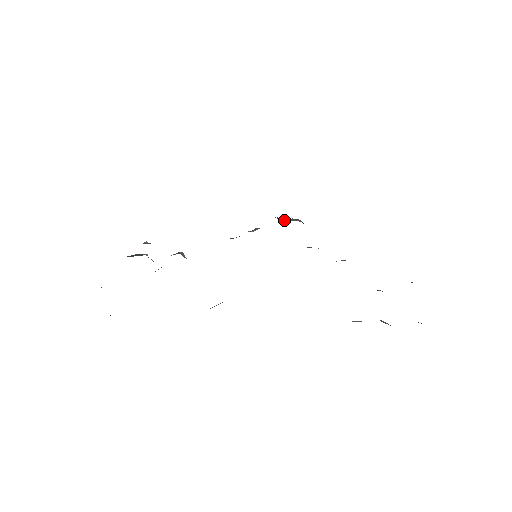
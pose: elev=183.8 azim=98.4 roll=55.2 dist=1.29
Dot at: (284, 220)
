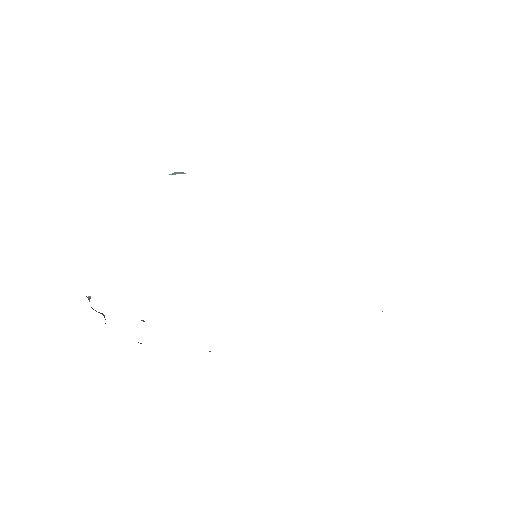
Dot at: occluded
